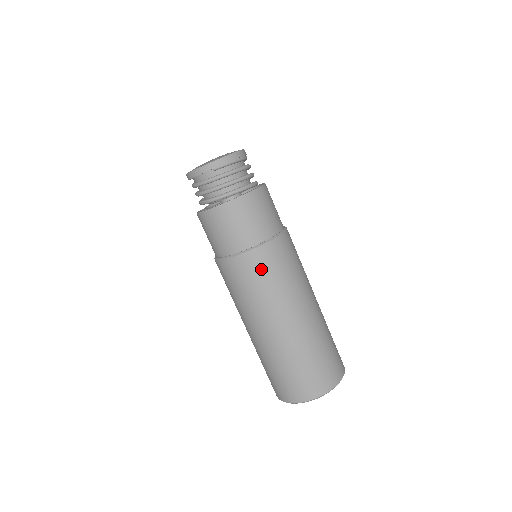
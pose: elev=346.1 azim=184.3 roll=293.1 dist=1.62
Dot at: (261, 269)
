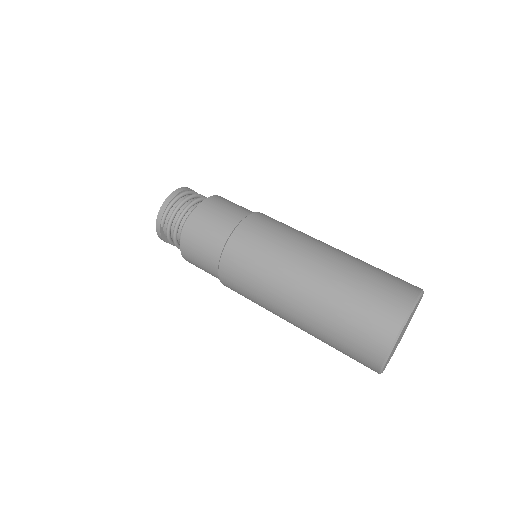
Dot at: (238, 270)
